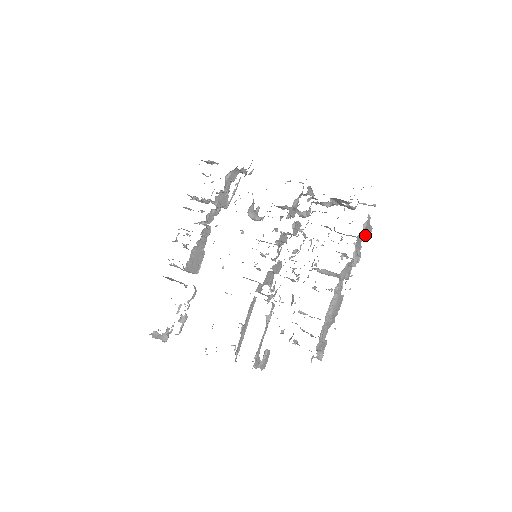
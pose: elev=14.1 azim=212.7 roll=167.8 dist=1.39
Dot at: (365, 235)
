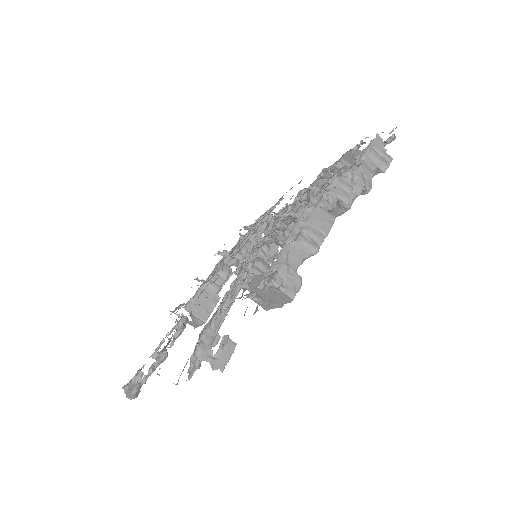
Dot at: (376, 159)
